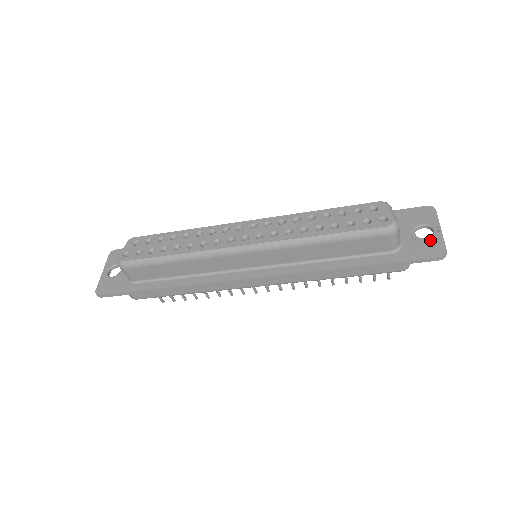
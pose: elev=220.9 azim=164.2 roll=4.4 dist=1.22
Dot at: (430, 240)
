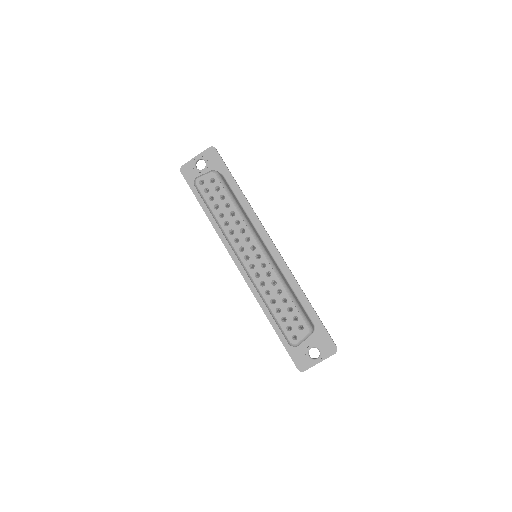
Dot at: (308, 360)
